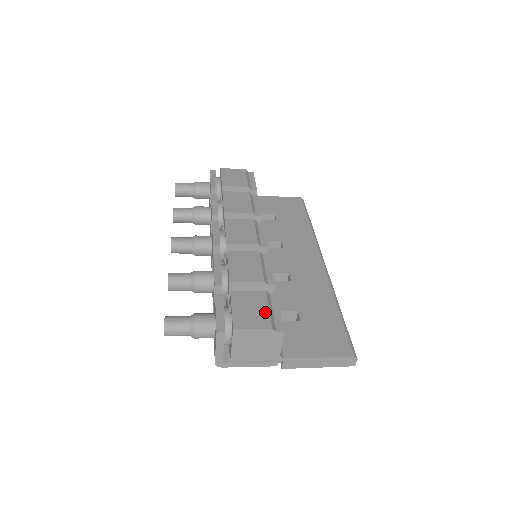
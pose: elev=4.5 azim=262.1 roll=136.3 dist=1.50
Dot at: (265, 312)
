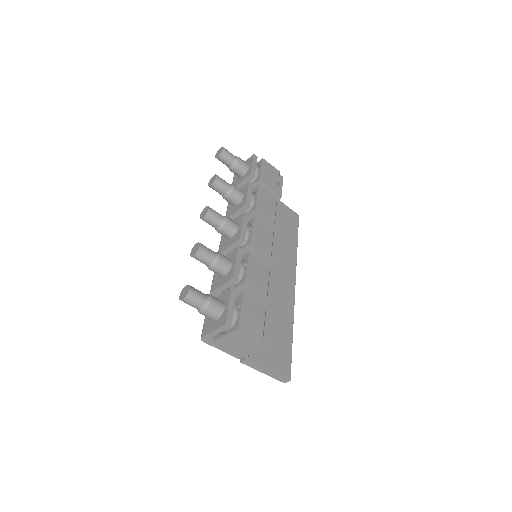
Dot at: (261, 324)
